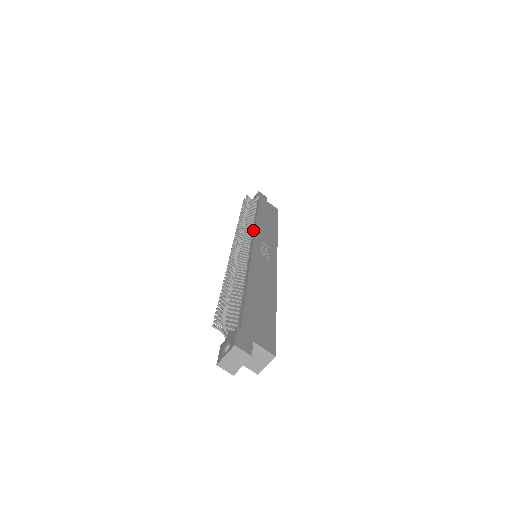
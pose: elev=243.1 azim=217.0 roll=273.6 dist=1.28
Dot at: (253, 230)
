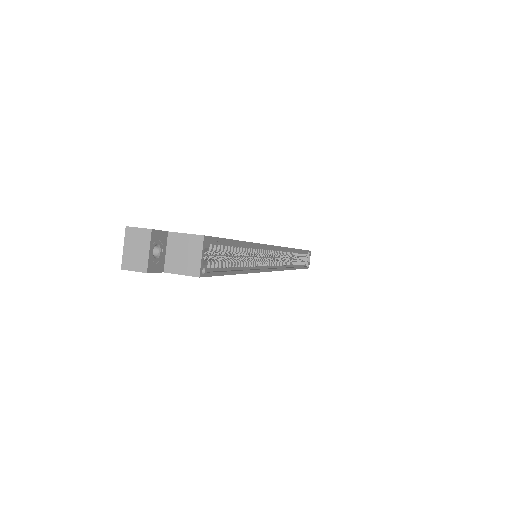
Dot at: occluded
